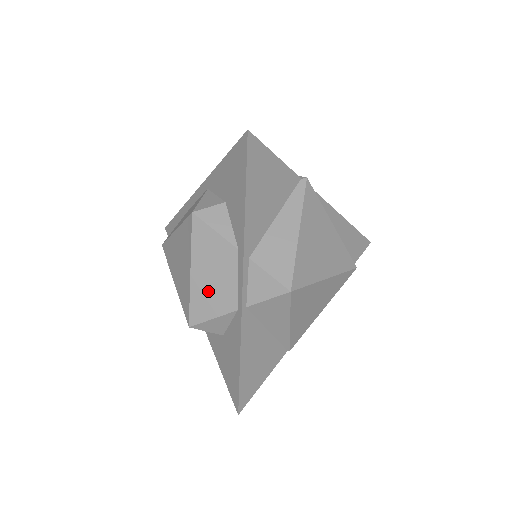
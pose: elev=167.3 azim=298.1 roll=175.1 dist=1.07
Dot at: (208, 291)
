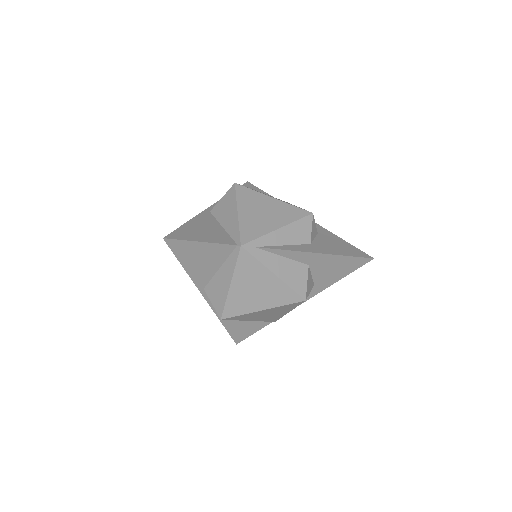
Dot at: occluded
